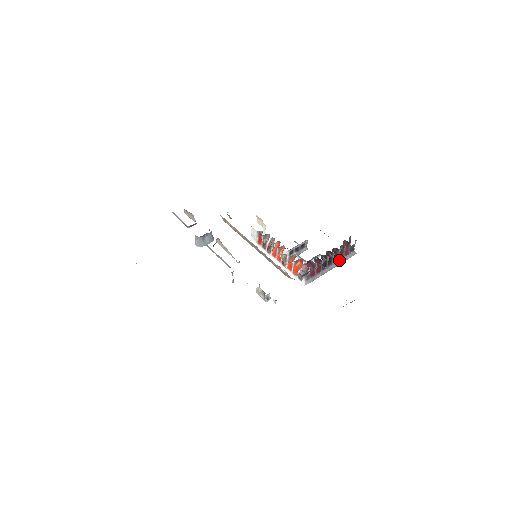
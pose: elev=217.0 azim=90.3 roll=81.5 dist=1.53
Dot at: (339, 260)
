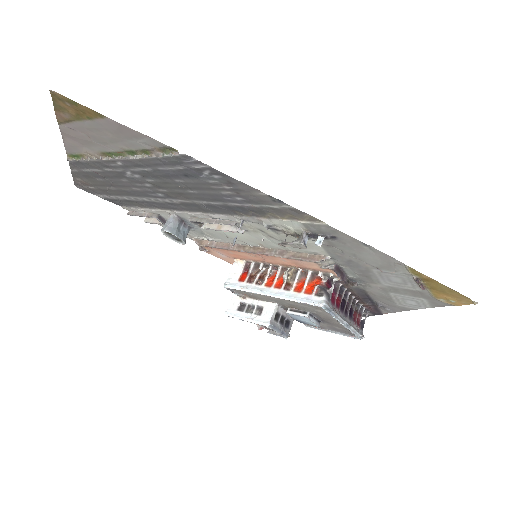
Dot at: (352, 323)
